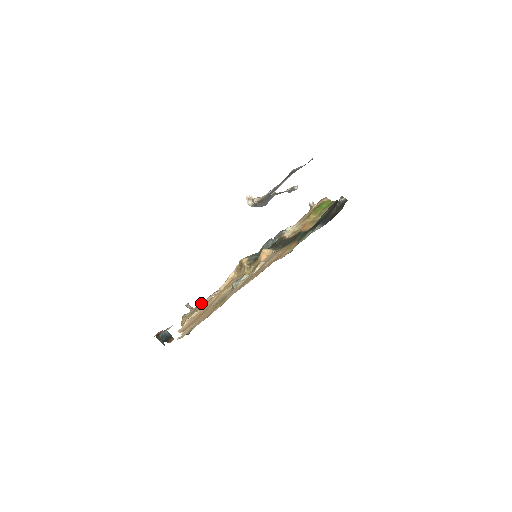
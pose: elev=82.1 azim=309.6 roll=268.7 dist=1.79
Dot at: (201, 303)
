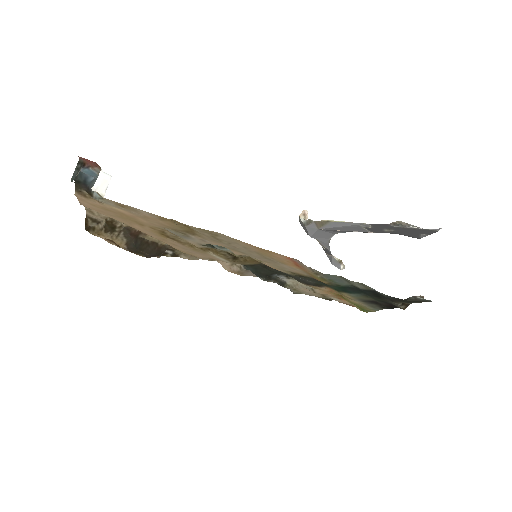
Dot at: occluded
